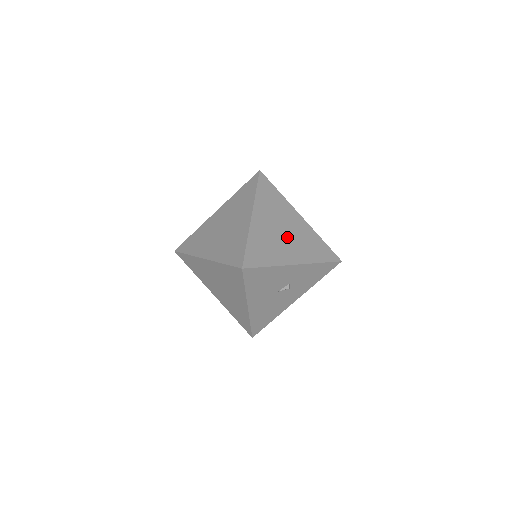
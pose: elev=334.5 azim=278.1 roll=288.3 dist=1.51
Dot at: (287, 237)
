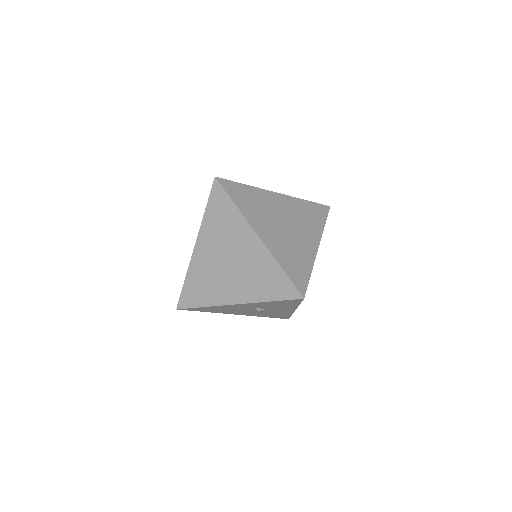
Dot at: (231, 269)
